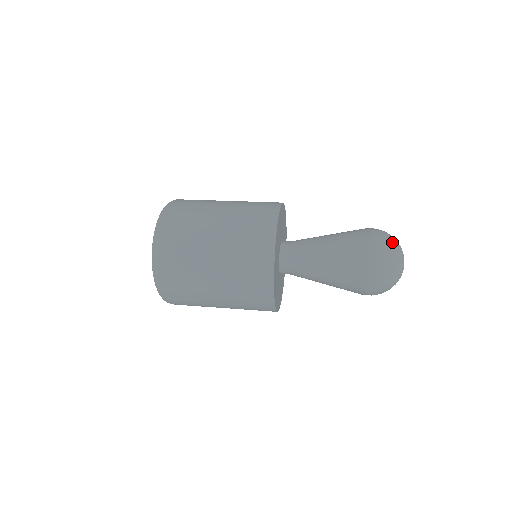
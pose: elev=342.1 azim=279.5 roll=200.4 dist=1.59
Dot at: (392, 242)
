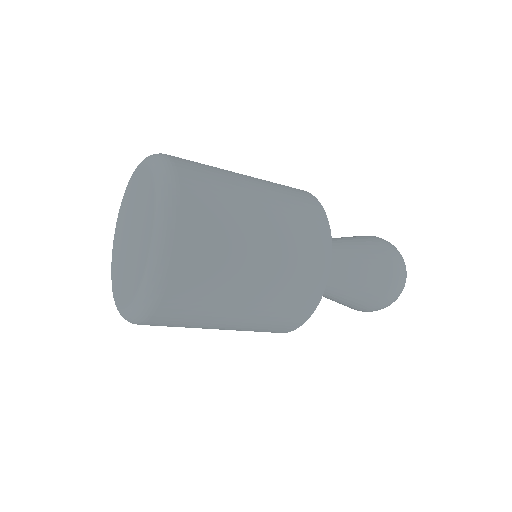
Dot at: occluded
